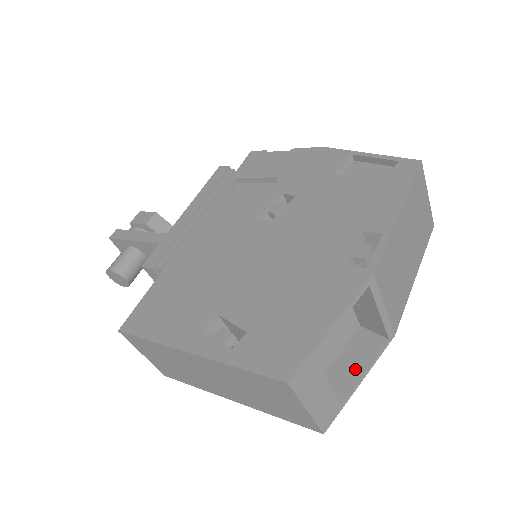
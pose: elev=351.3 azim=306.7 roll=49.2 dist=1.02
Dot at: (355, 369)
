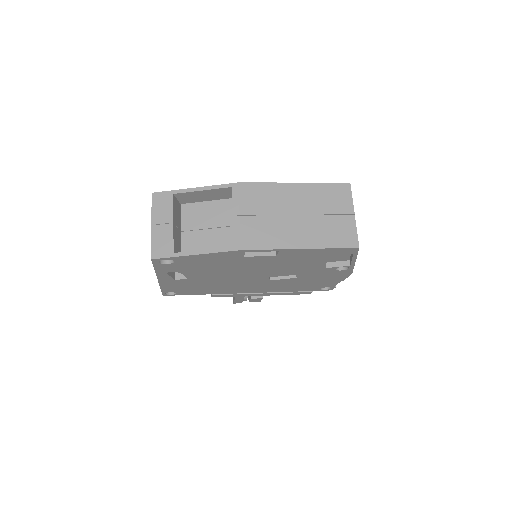
Dot at: occluded
